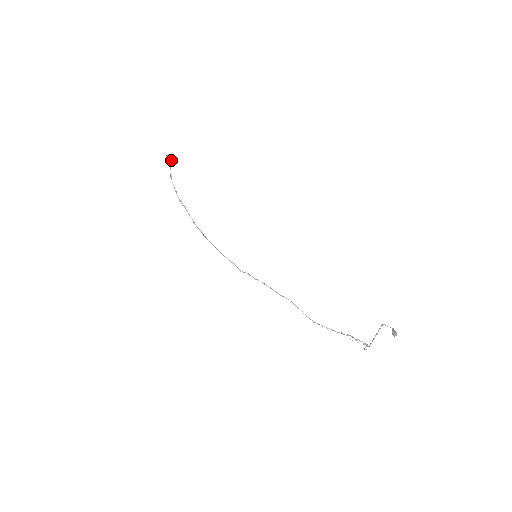
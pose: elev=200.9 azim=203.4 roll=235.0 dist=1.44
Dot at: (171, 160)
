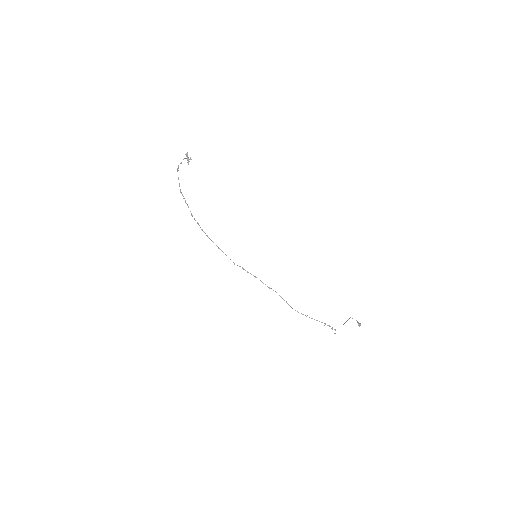
Dot at: occluded
